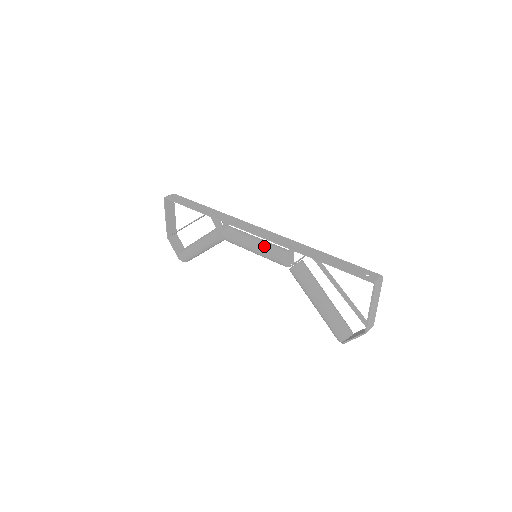
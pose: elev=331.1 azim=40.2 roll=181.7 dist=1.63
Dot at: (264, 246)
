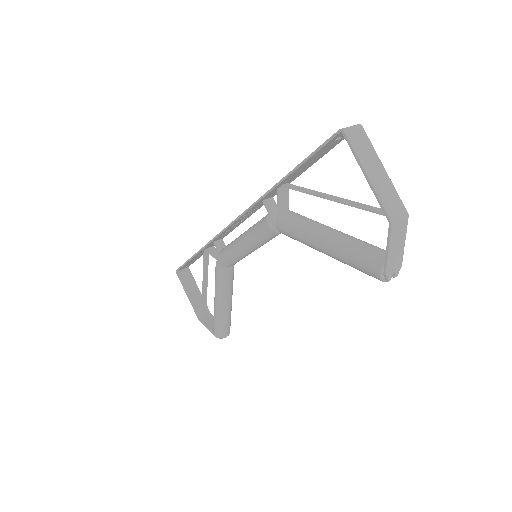
Dot at: (249, 230)
